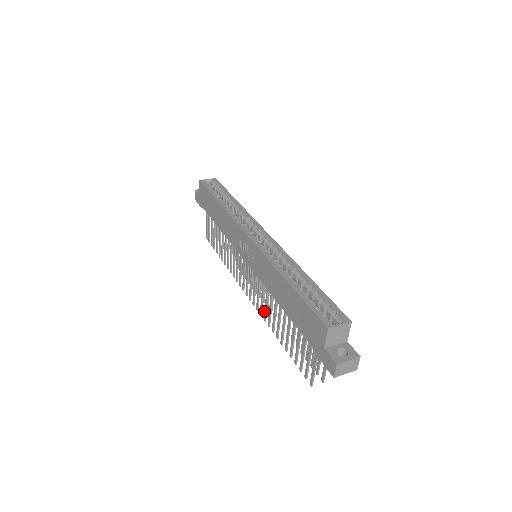
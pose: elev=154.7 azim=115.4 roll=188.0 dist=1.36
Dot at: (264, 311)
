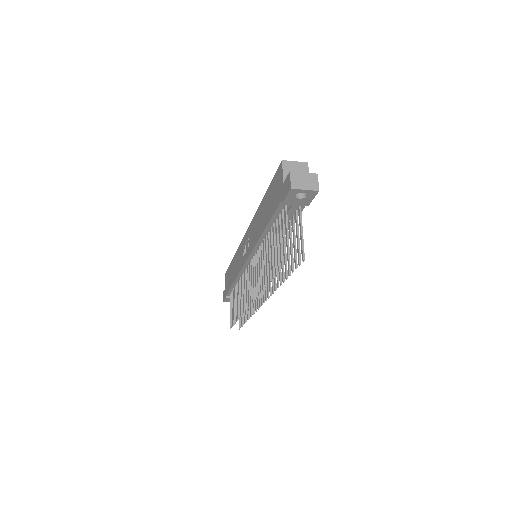
Dot at: (259, 281)
